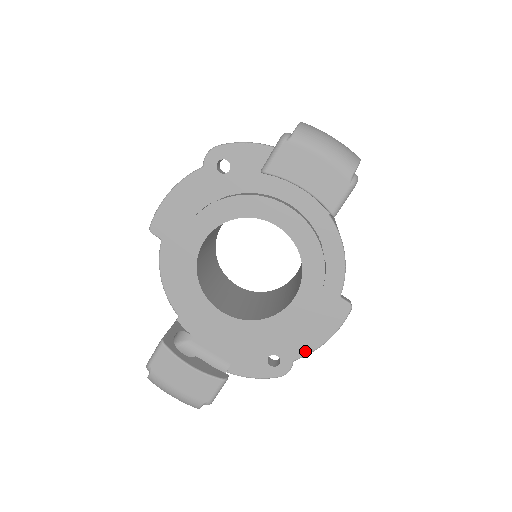
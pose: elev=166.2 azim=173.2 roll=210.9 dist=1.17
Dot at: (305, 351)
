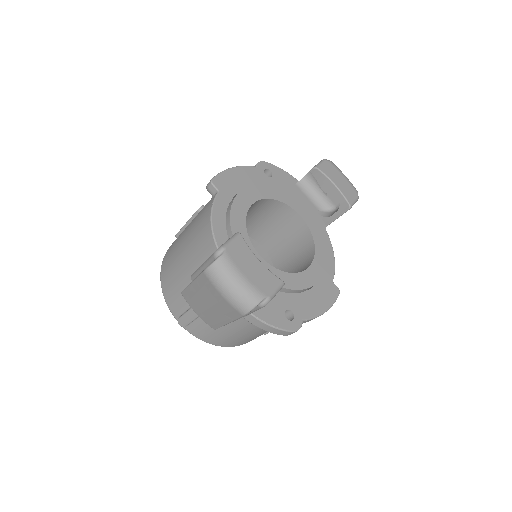
Dot at: (312, 314)
